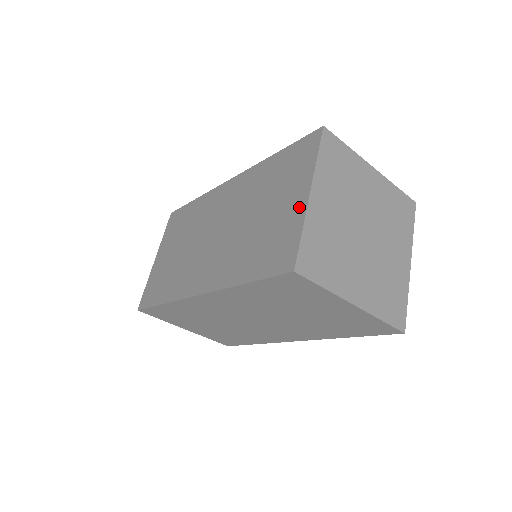
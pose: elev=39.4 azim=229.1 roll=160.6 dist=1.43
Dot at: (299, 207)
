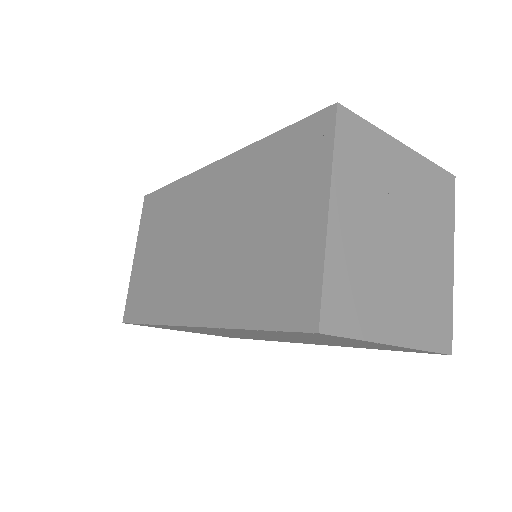
Dot at: (315, 231)
